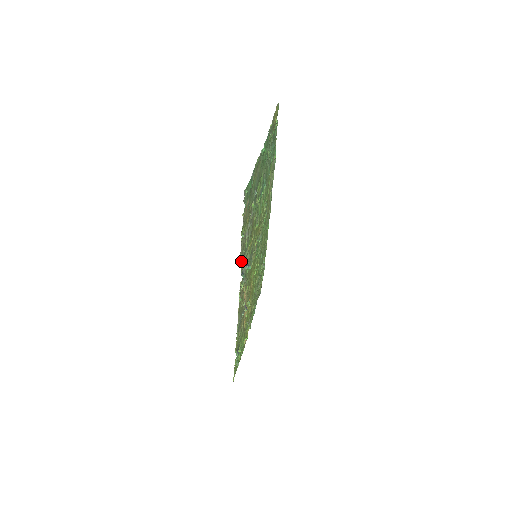
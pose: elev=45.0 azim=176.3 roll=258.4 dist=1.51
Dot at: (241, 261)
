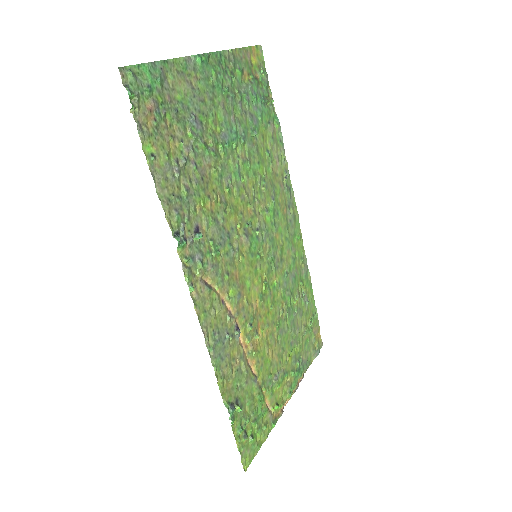
Dot at: (164, 208)
